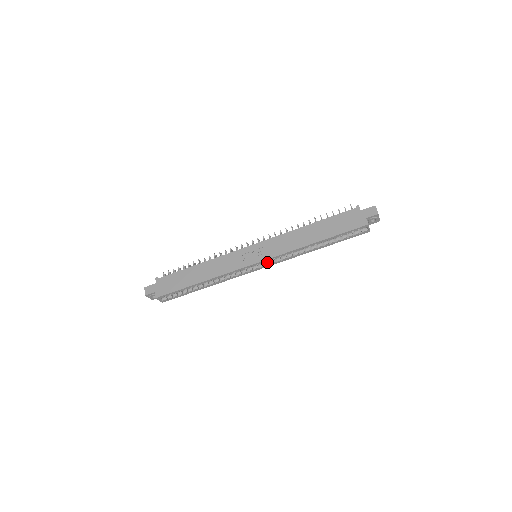
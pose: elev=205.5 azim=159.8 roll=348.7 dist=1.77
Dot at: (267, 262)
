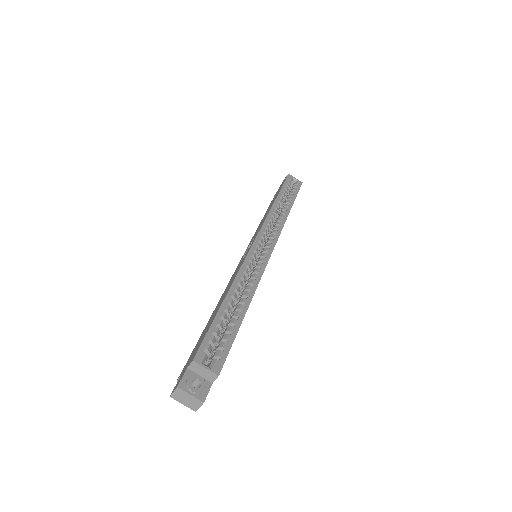
Dot at: (268, 240)
